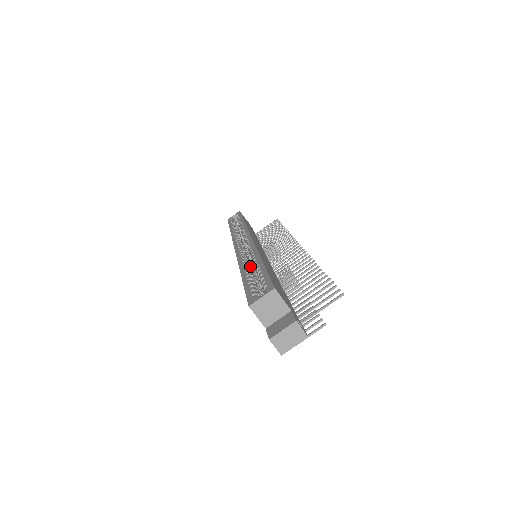
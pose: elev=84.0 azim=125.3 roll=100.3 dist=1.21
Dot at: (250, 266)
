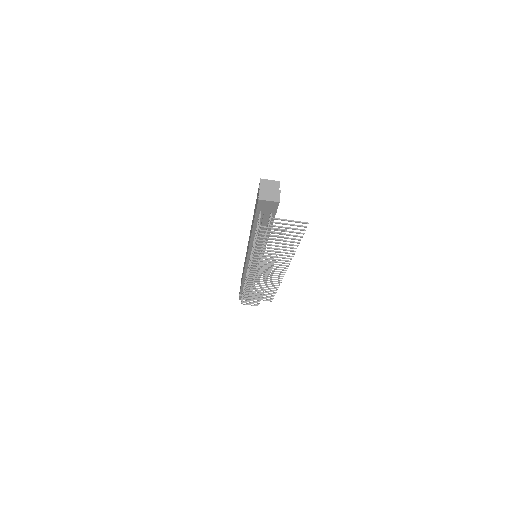
Dot at: occluded
